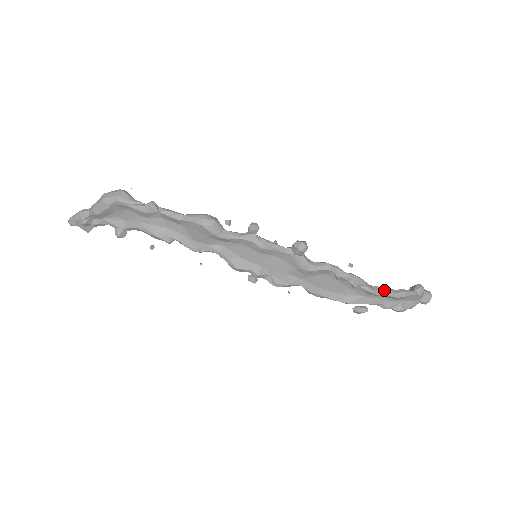
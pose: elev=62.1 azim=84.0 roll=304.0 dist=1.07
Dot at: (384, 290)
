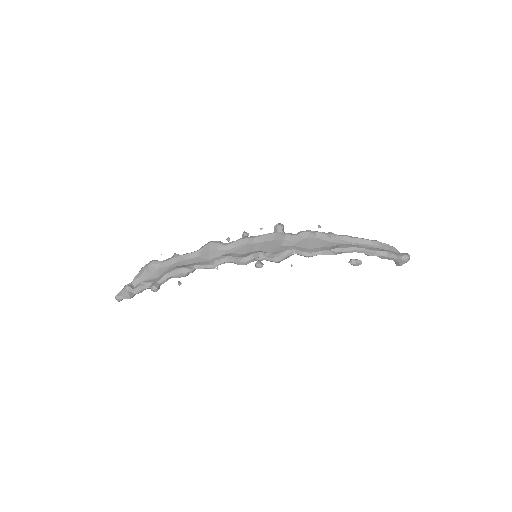
Dot at: (356, 237)
